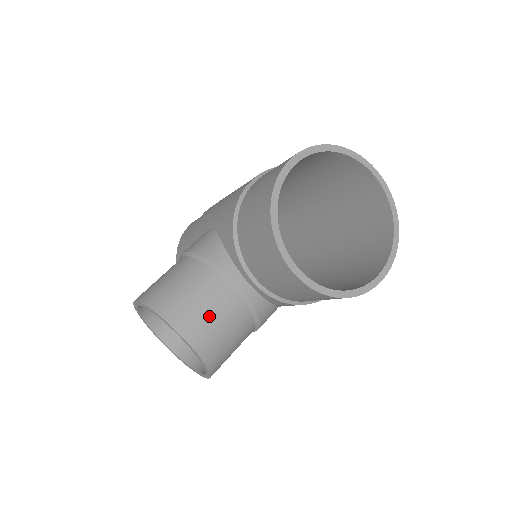
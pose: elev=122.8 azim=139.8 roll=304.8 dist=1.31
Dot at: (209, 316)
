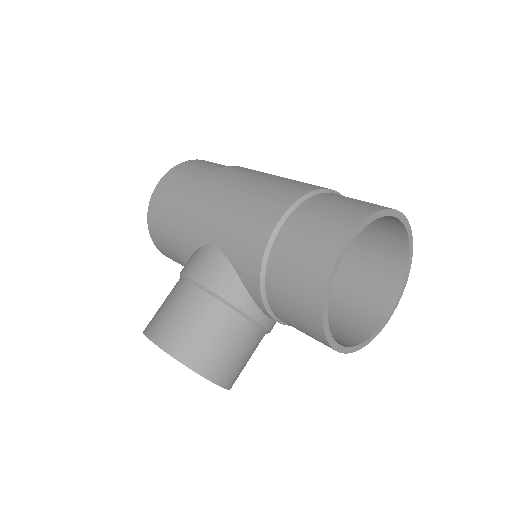
Dot at: (235, 357)
